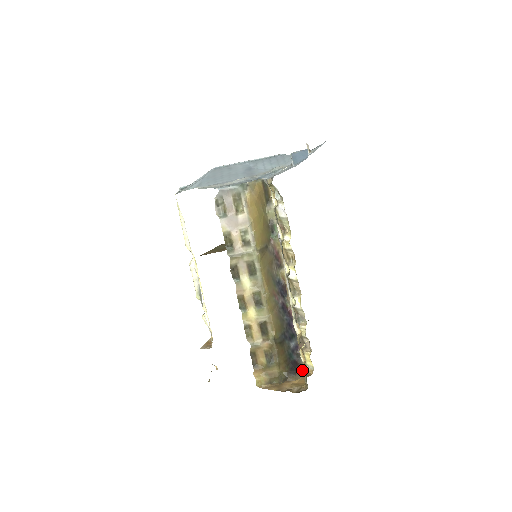
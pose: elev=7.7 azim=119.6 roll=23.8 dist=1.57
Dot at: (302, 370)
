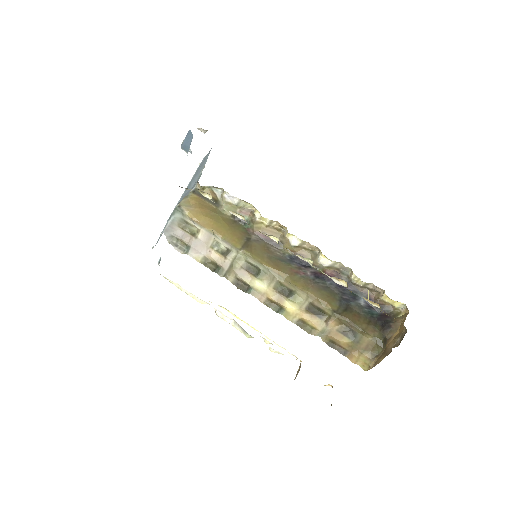
Dot at: (397, 317)
